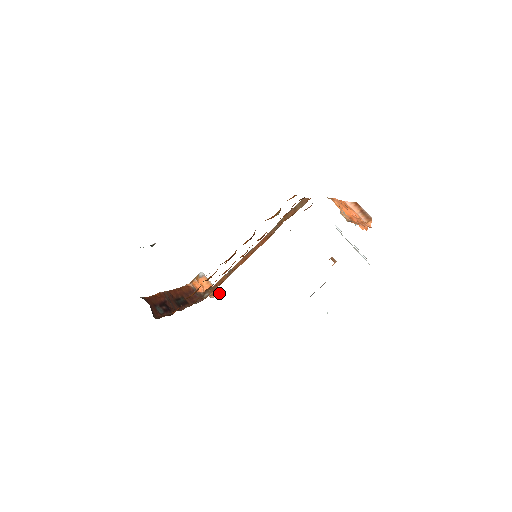
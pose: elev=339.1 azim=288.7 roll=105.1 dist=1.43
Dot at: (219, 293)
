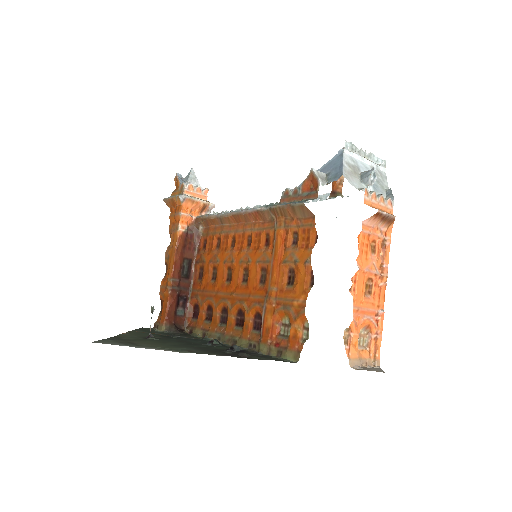
Dot at: (209, 203)
